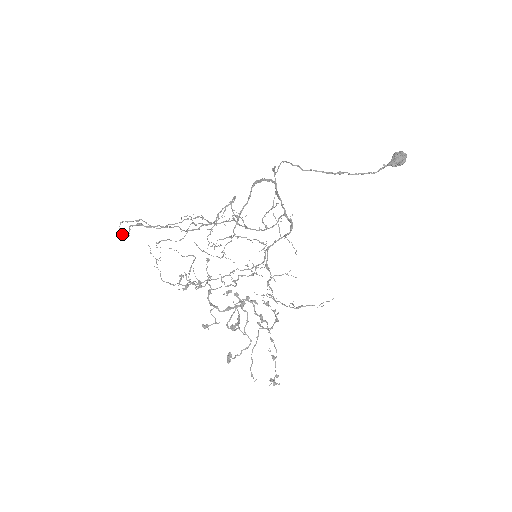
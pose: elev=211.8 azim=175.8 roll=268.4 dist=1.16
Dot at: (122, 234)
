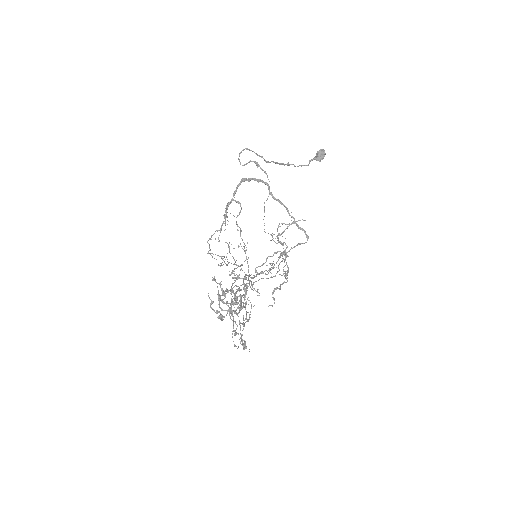
Dot at: occluded
